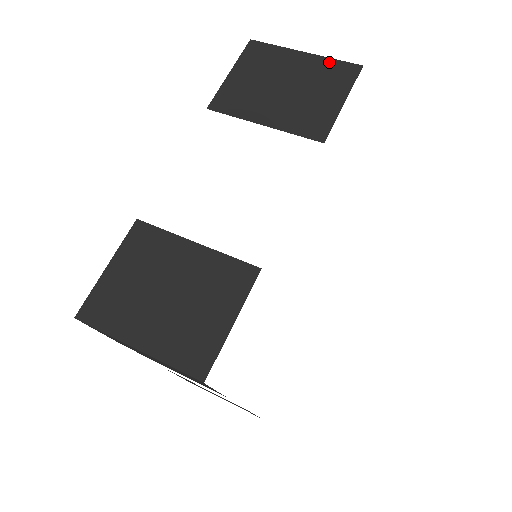
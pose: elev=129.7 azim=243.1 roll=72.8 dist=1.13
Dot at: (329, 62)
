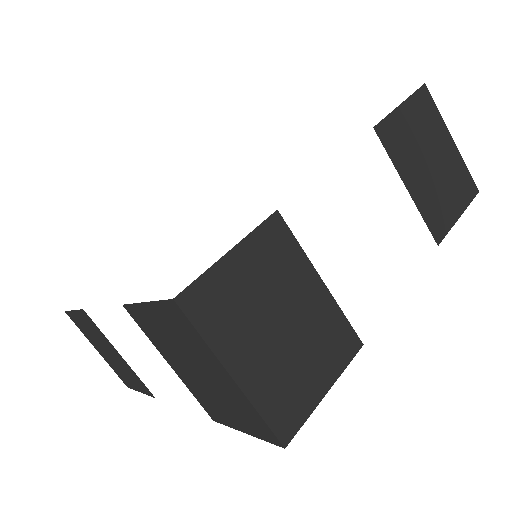
Dot at: (463, 166)
